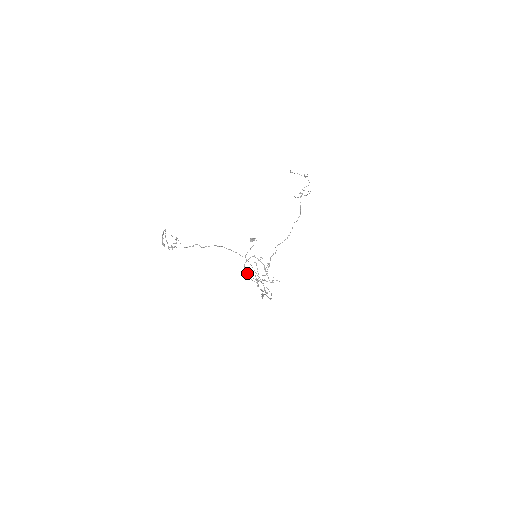
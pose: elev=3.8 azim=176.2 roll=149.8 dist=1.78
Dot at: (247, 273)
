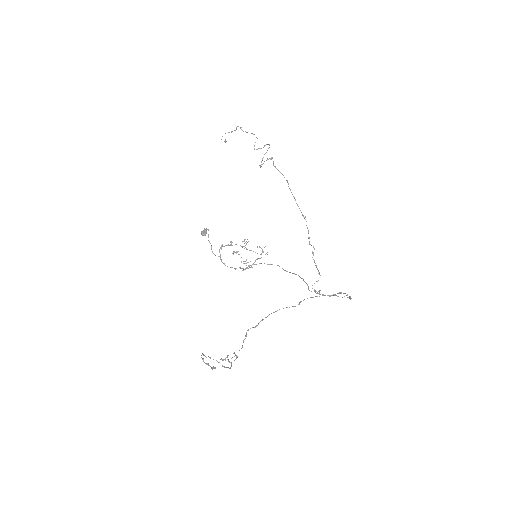
Dot at: occluded
